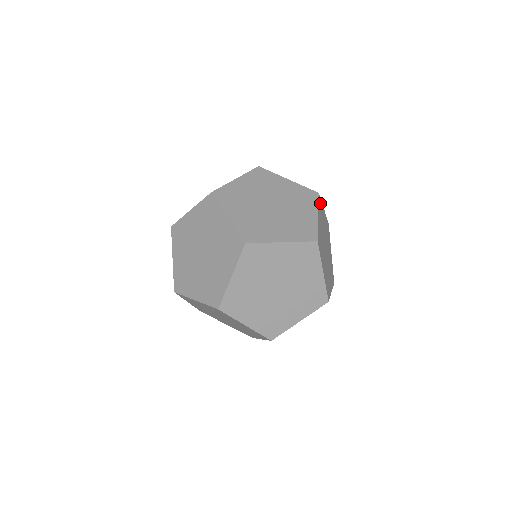
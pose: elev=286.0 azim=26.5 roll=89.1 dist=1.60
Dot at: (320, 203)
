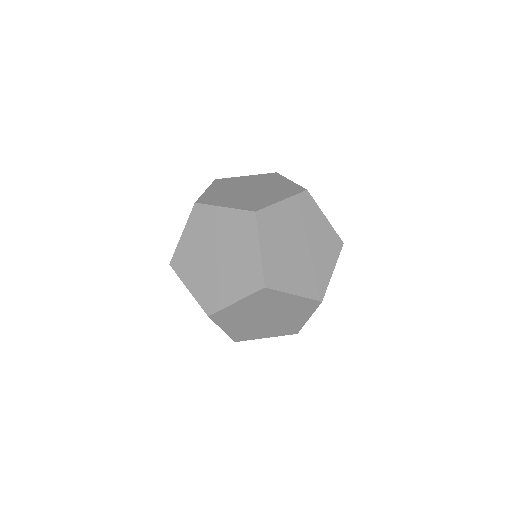
Dot at: occluded
